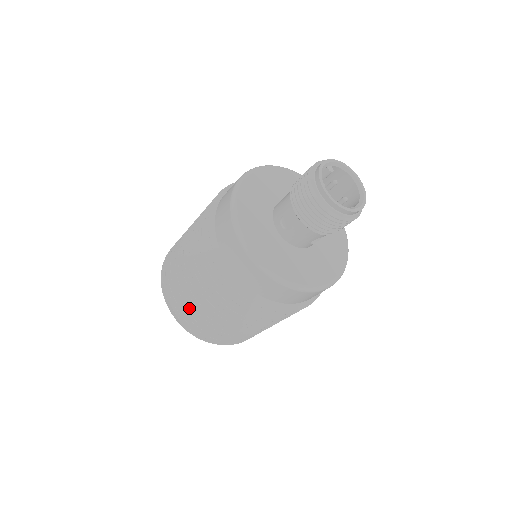
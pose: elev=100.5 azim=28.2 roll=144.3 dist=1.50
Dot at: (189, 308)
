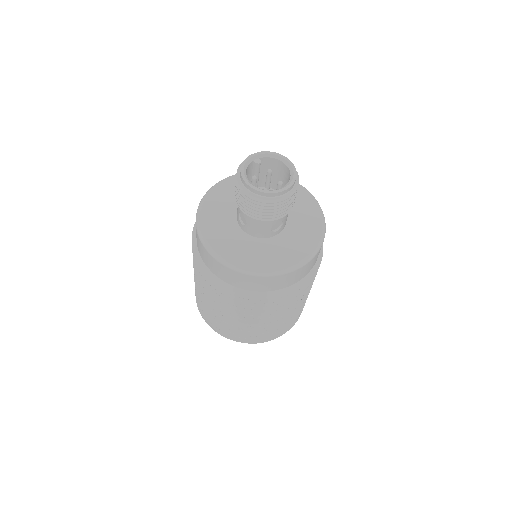
Dot at: (210, 314)
